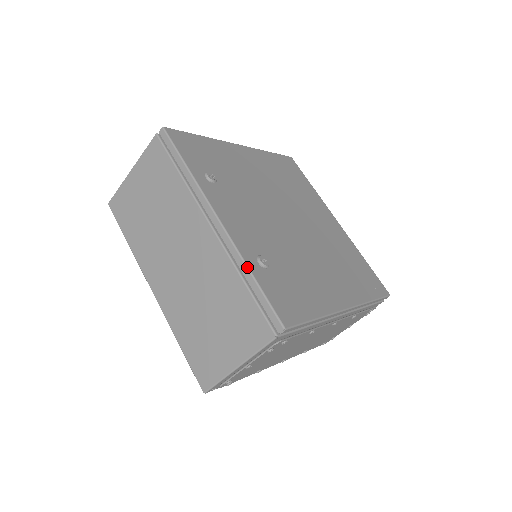
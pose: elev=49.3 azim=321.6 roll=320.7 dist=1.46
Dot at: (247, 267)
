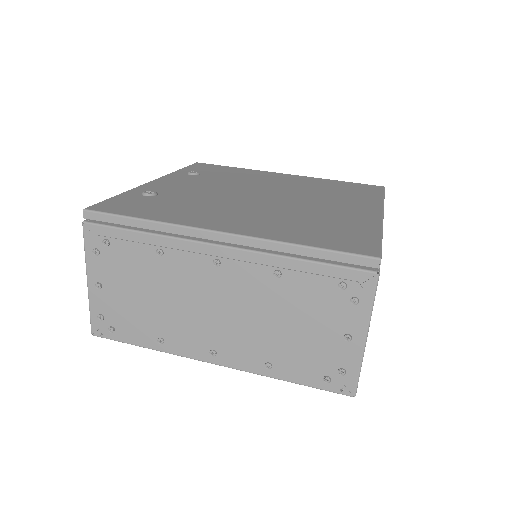
Dot at: (124, 192)
